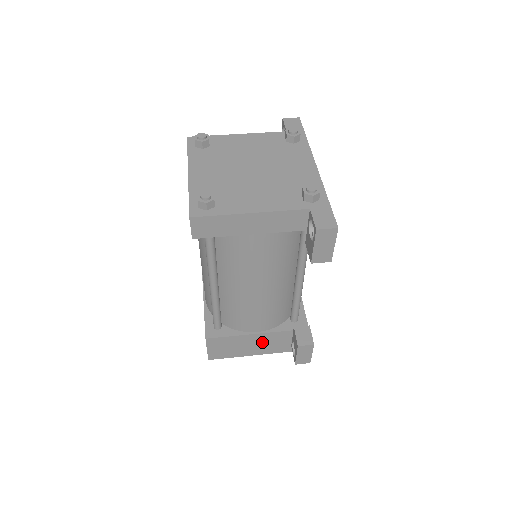
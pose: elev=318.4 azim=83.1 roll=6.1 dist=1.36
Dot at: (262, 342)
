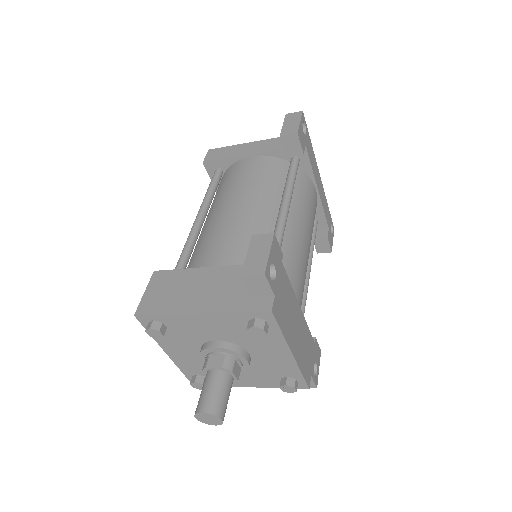
Dot at: (214, 285)
